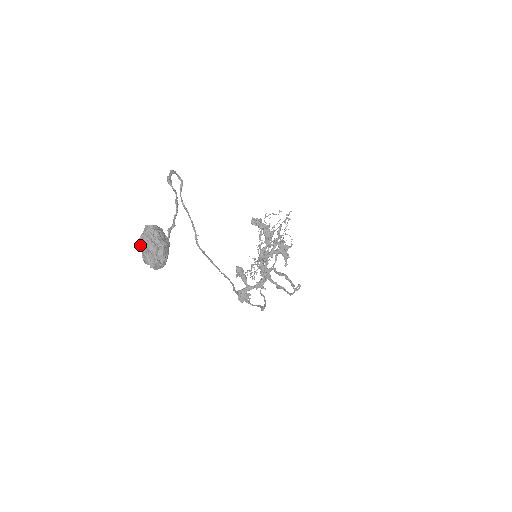
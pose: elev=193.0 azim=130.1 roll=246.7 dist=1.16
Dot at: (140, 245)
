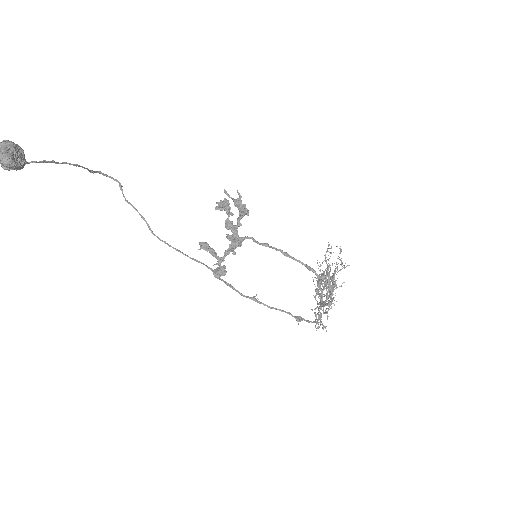
Dot at: occluded
